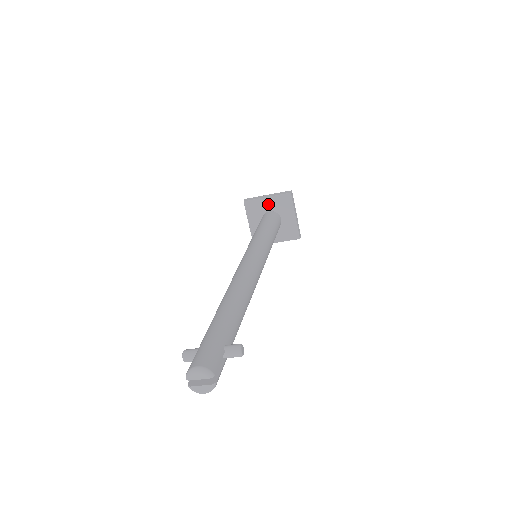
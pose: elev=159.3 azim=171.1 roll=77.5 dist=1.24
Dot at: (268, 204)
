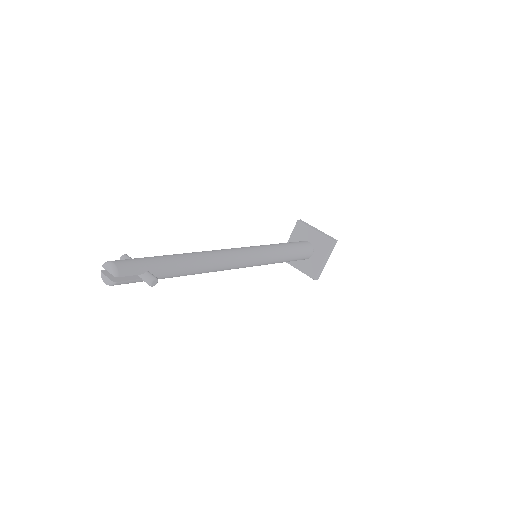
Dot at: (312, 236)
